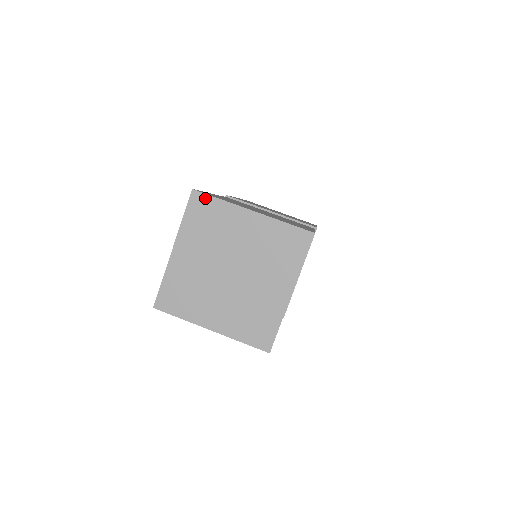
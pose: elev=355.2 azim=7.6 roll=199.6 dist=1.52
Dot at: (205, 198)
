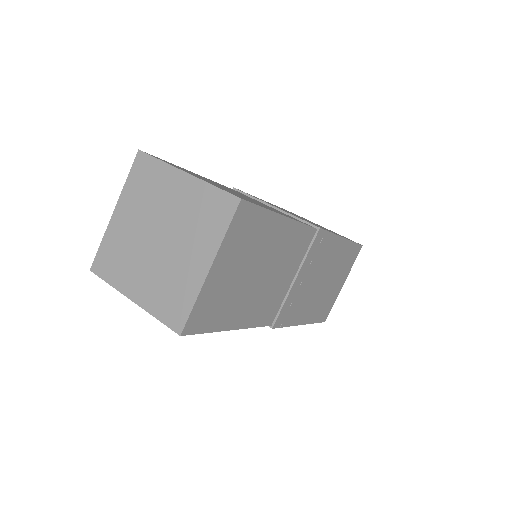
Dot at: (147, 159)
